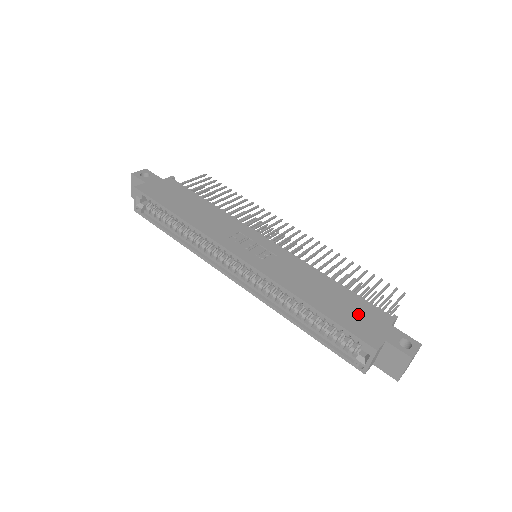
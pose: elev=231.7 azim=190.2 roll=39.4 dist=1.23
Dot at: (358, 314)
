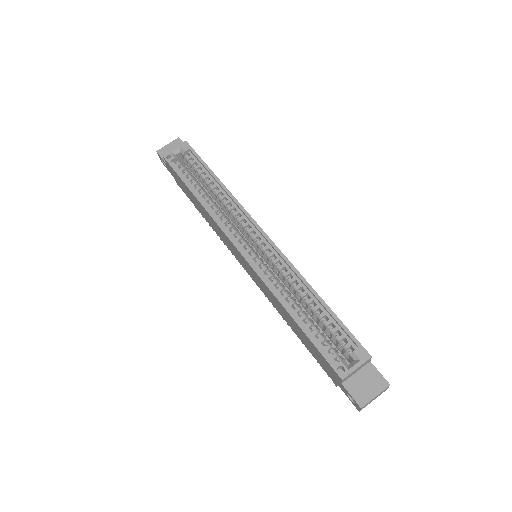
Dot at: occluded
